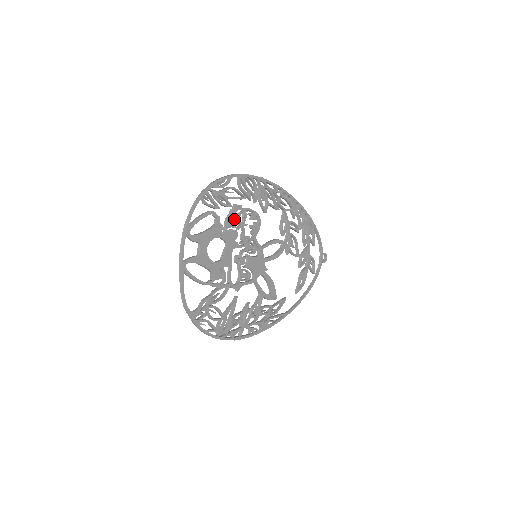
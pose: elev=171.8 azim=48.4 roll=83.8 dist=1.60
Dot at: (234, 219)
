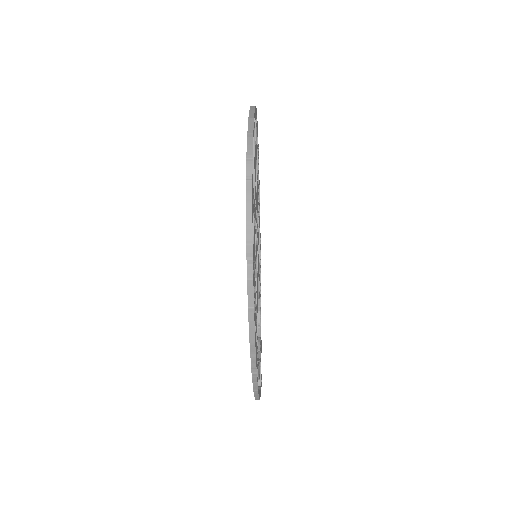
Dot at: occluded
